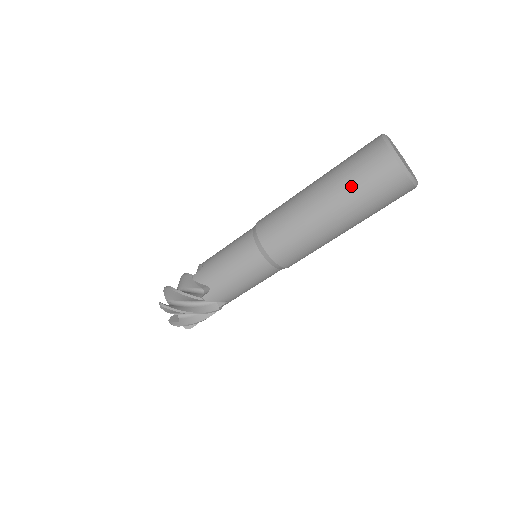
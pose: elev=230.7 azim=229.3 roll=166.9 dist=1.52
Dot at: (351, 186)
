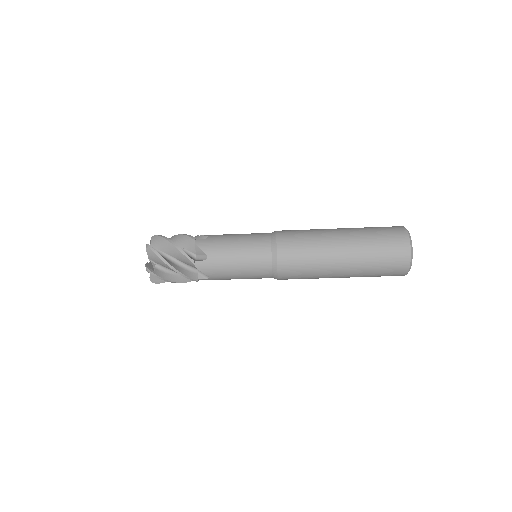
Dot at: (370, 271)
